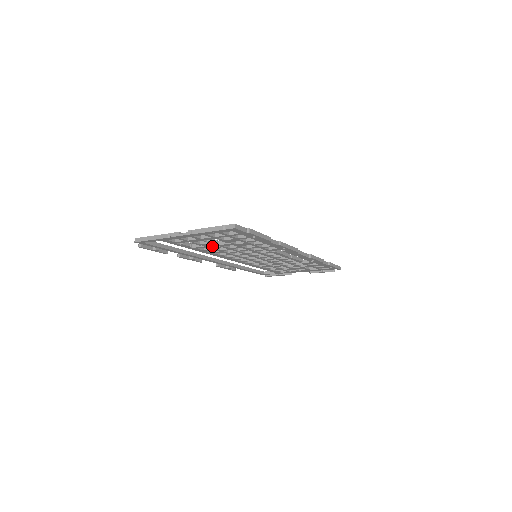
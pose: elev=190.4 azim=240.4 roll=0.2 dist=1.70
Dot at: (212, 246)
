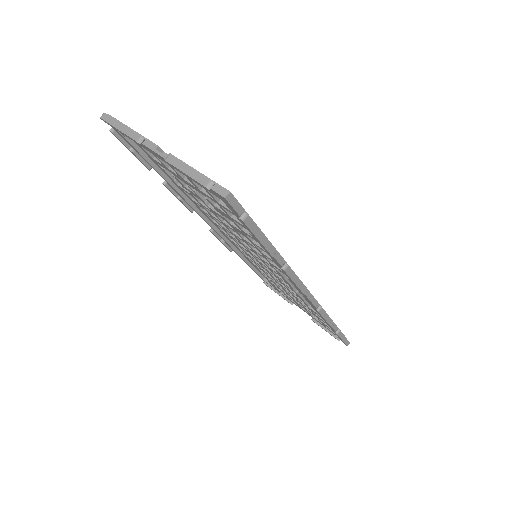
Dot at: (202, 202)
